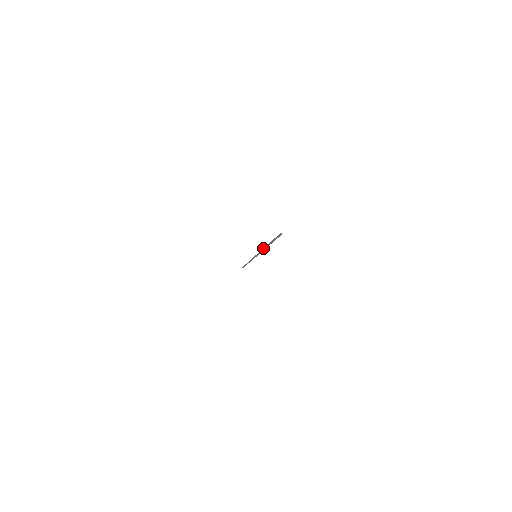
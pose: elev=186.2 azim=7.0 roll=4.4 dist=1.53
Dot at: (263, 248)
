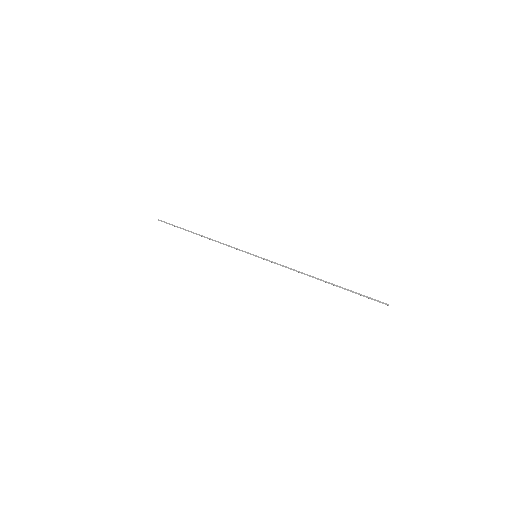
Dot at: occluded
